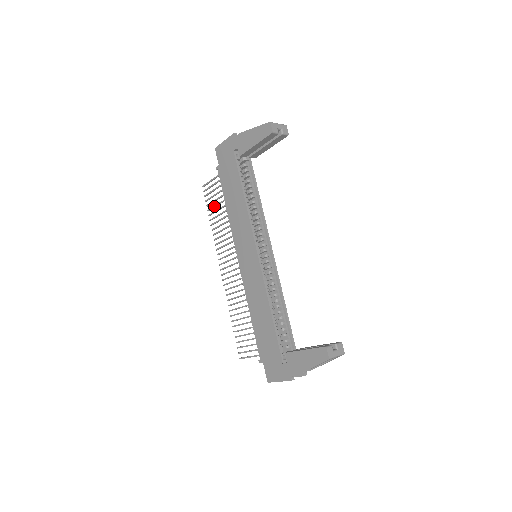
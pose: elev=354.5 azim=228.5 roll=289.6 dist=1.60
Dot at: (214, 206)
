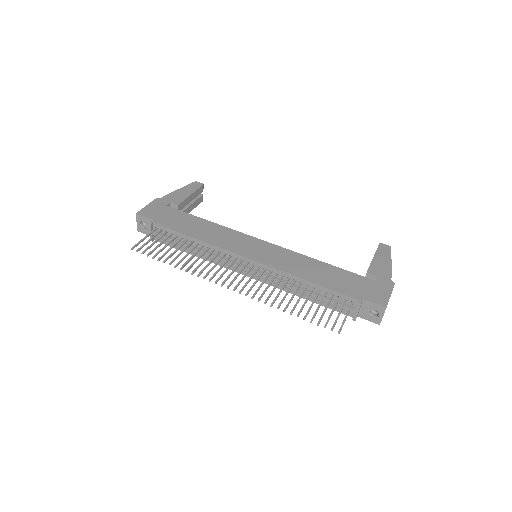
Dot at: (167, 250)
